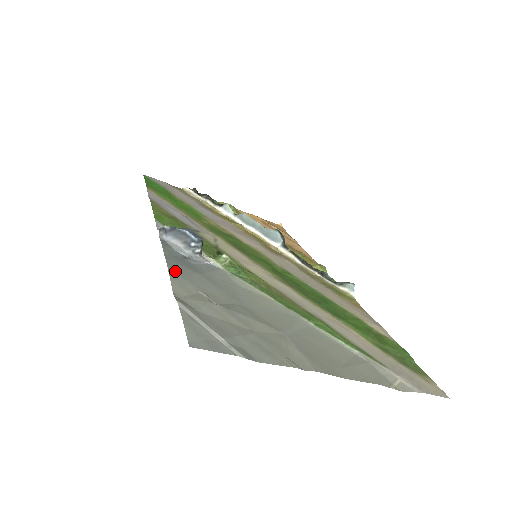
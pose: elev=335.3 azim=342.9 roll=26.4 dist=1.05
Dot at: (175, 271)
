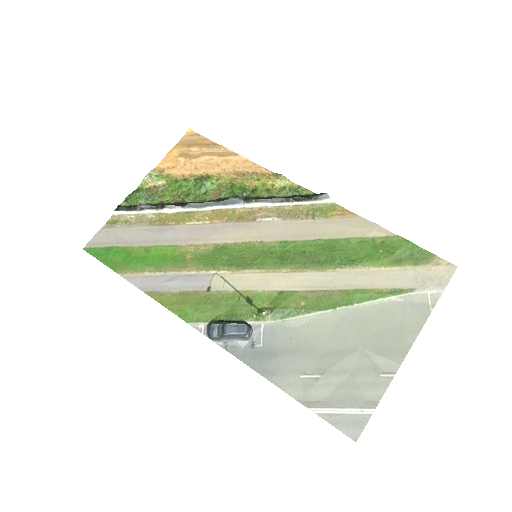
Dot at: (272, 377)
